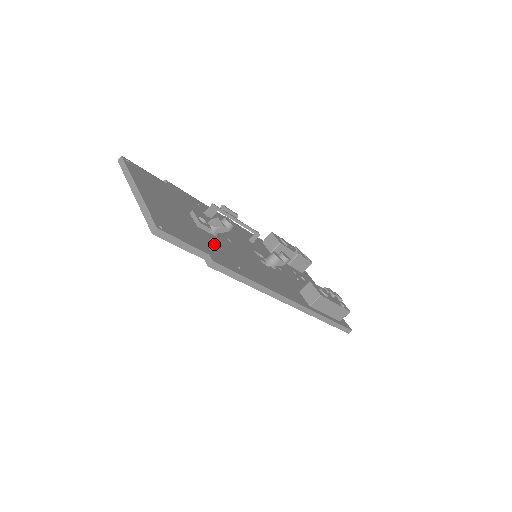
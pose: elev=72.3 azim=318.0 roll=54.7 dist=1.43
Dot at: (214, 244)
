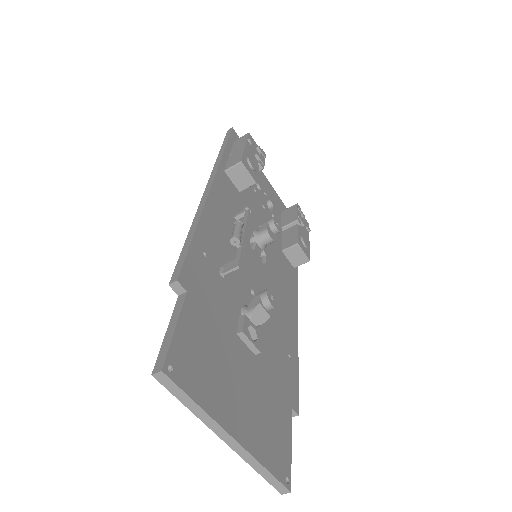
Dot at: (272, 359)
